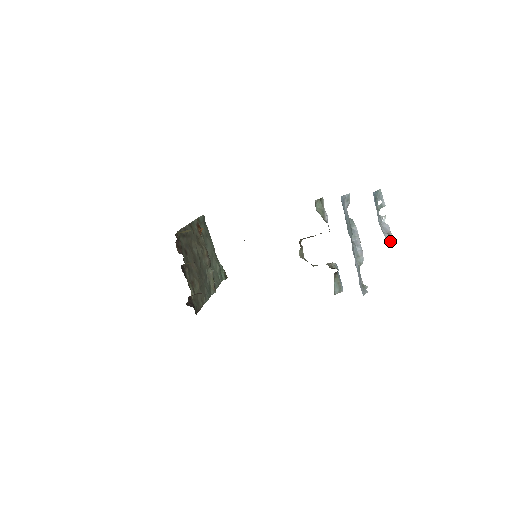
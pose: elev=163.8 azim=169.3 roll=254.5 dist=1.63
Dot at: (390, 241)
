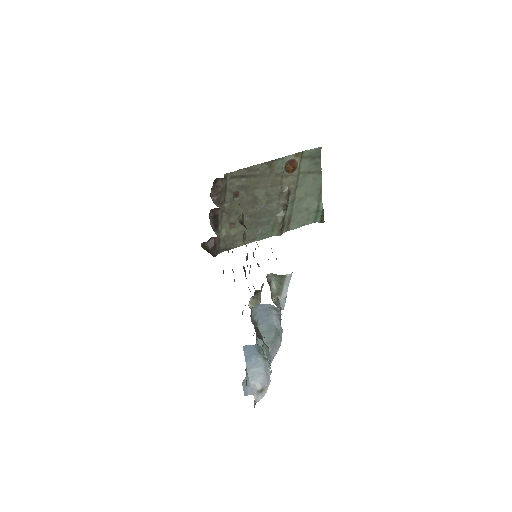
Dot at: (254, 396)
